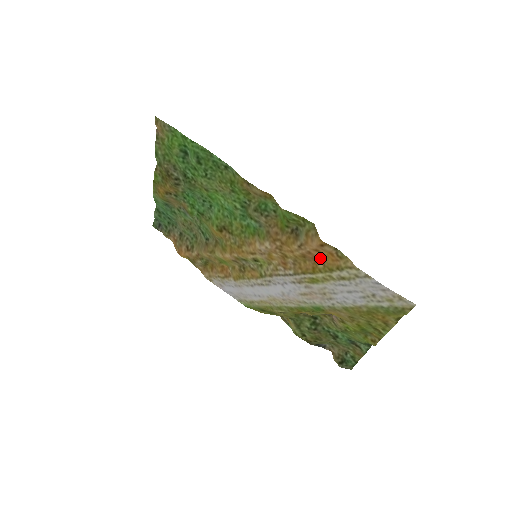
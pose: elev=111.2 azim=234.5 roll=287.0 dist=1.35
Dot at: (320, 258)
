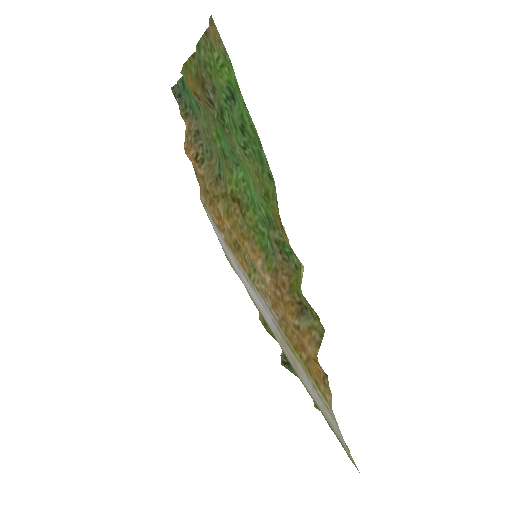
Dot at: (308, 352)
